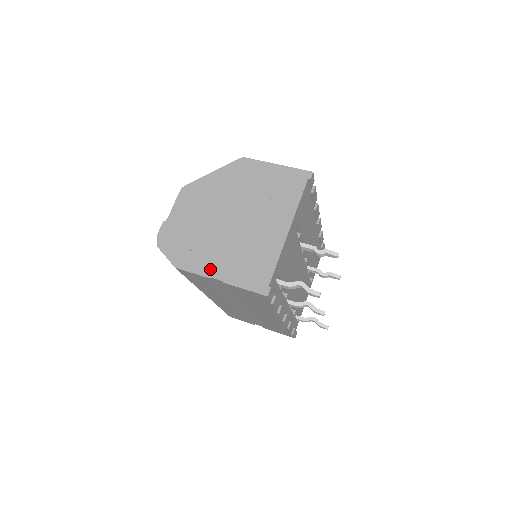
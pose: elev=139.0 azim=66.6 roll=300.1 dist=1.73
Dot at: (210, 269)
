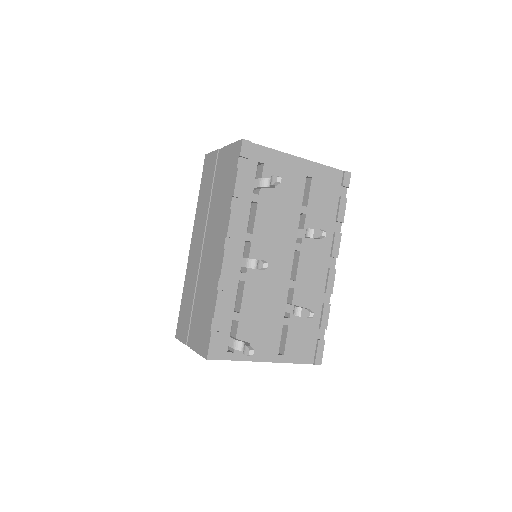
Dot at: occluded
